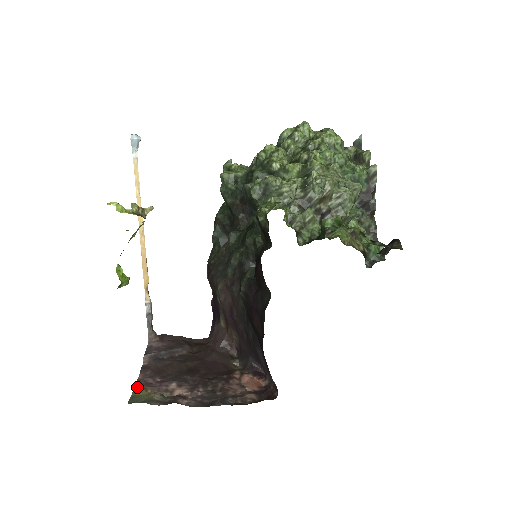
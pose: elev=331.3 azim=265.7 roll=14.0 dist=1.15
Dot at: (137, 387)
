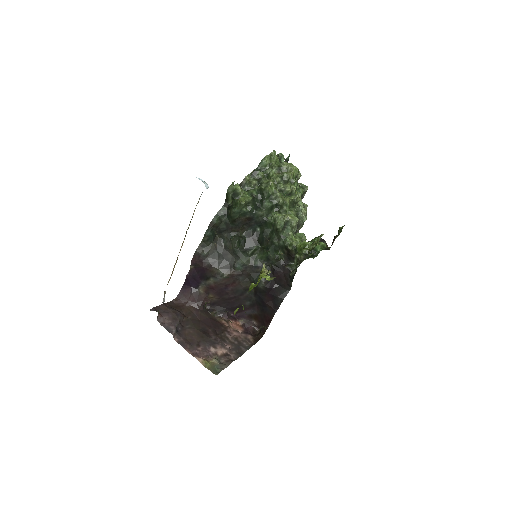
Dot at: (201, 361)
